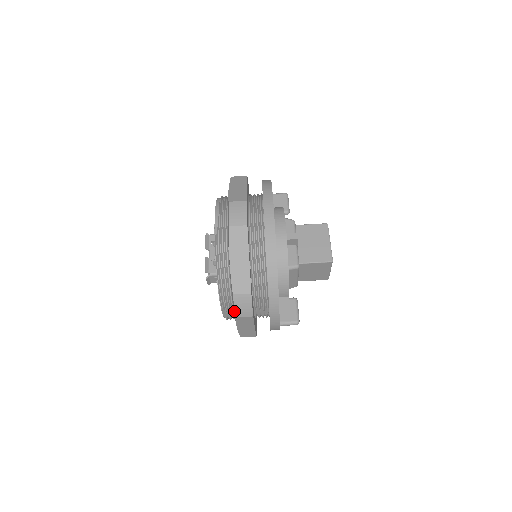
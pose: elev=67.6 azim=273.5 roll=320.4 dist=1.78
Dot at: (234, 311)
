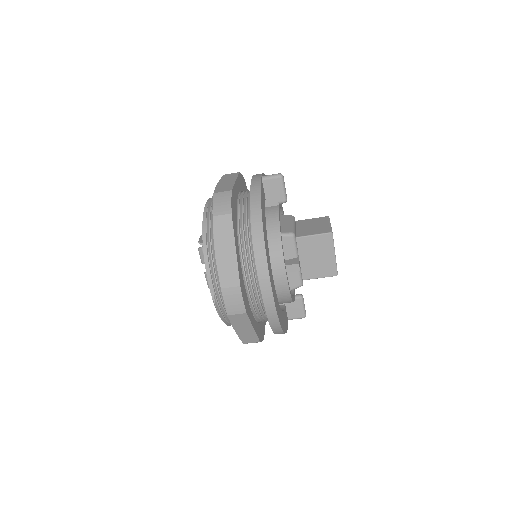
Dot at: occluded
